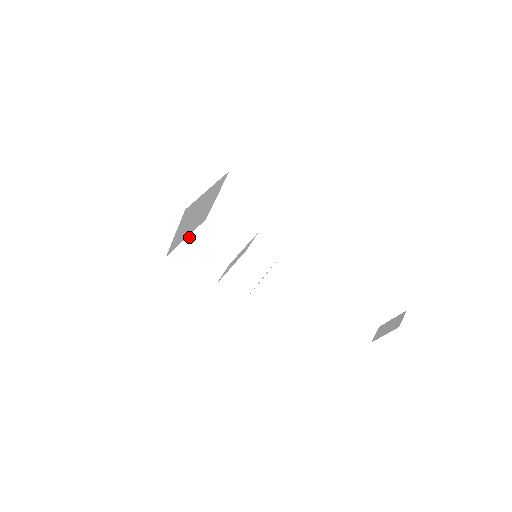
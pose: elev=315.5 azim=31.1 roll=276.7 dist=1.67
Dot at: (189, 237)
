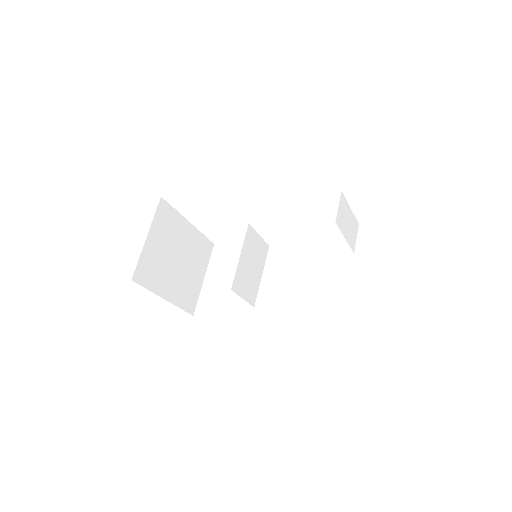
Dot at: (206, 277)
